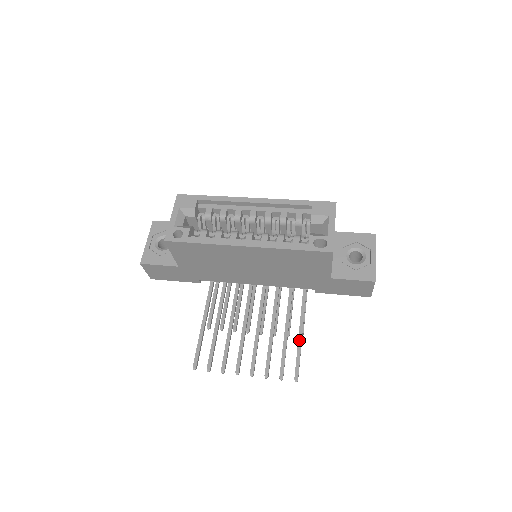
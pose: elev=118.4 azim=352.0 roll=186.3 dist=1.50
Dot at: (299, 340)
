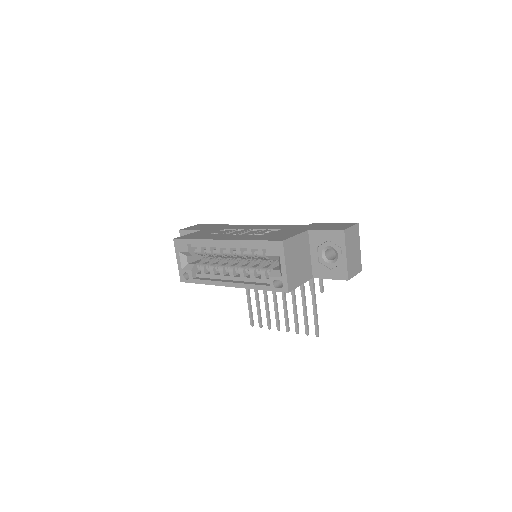
Dot at: (313, 307)
